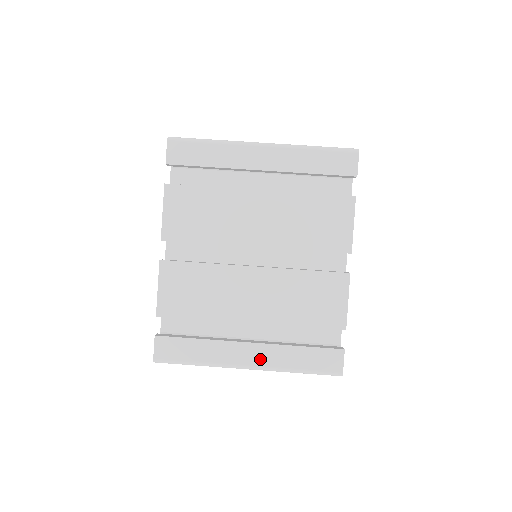
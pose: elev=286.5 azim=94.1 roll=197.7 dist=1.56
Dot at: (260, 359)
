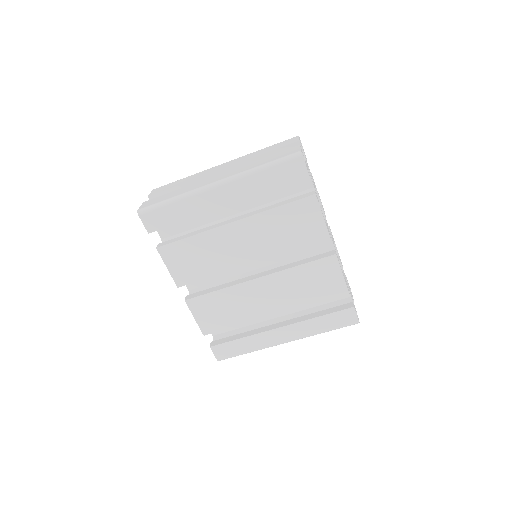
Dot at: (292, 335)
